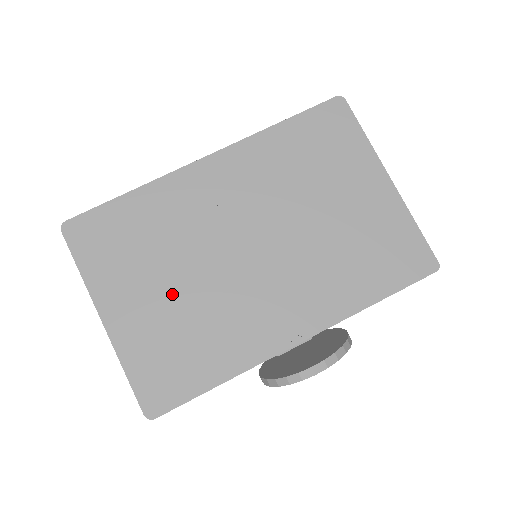
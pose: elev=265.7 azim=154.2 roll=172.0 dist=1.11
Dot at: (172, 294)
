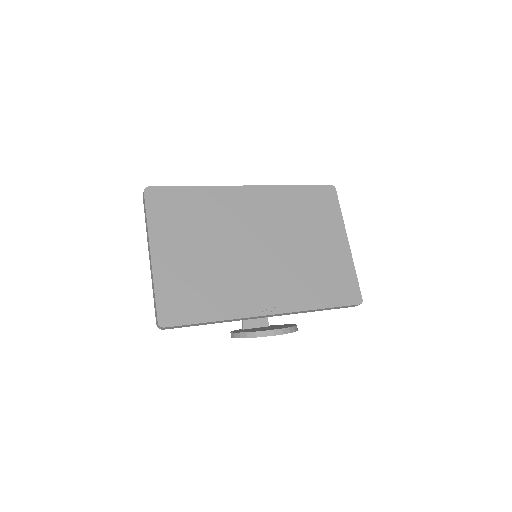
Dot at: (201, 256)
